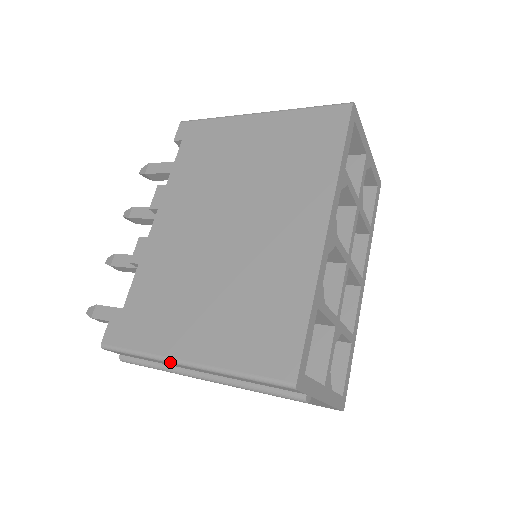
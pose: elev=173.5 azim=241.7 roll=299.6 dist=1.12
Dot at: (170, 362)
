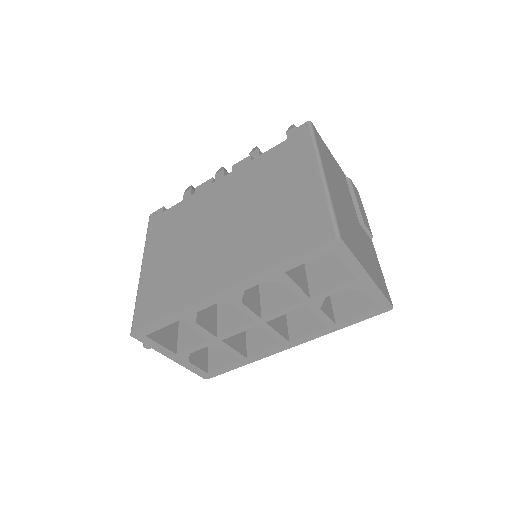
Dot at: (143, 259)
